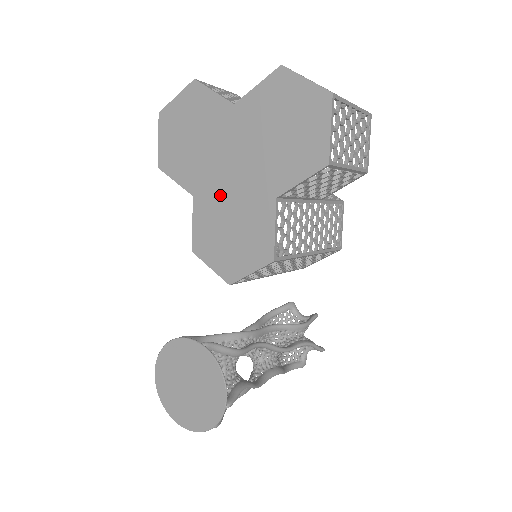
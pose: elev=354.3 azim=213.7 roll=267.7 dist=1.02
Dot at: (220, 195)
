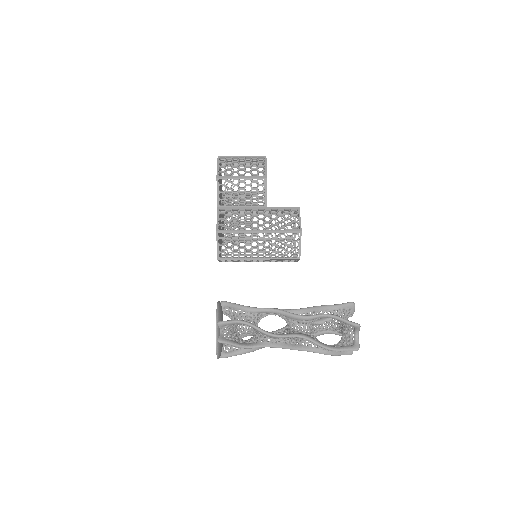
Dot at: occluded
